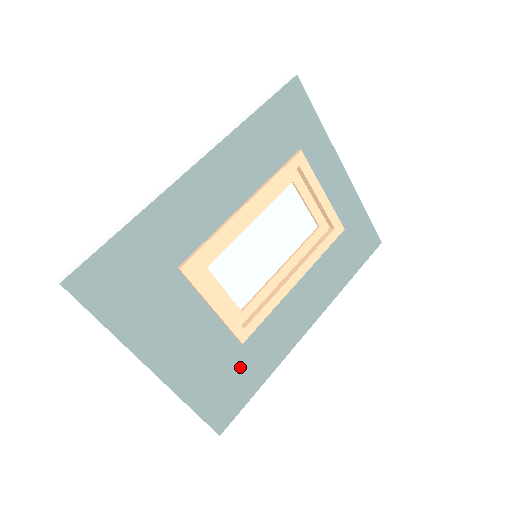
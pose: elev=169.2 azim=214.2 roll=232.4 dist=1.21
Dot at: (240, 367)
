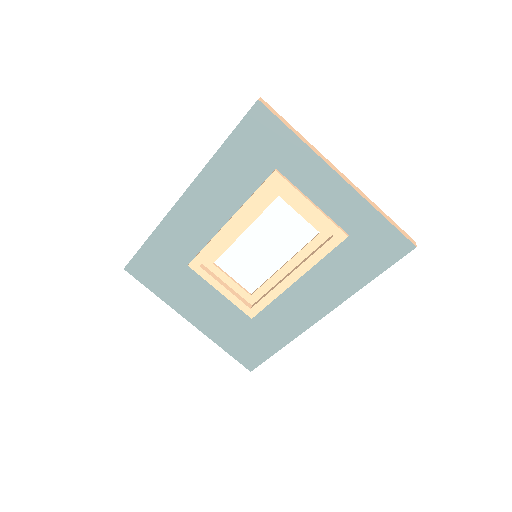
Dot at: (257, 333)
